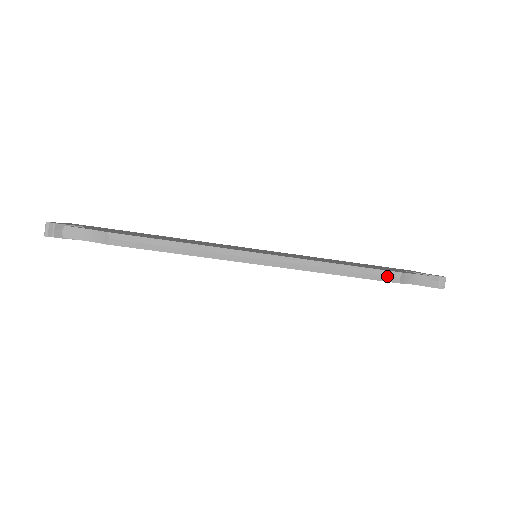
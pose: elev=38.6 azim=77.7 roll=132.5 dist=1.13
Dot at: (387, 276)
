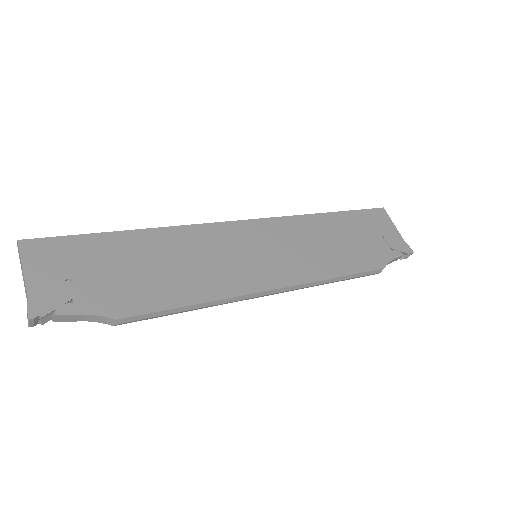
Dot at: (371, 274)
